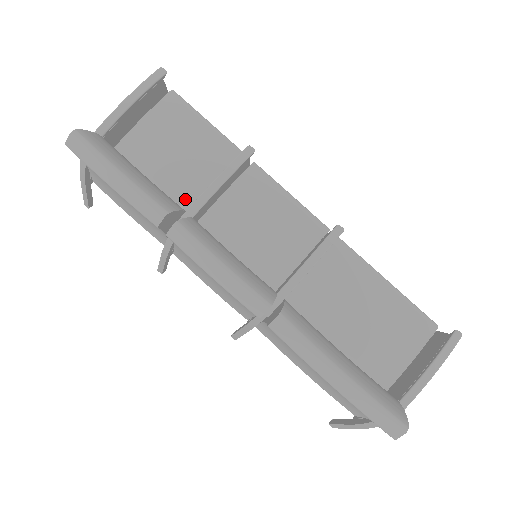
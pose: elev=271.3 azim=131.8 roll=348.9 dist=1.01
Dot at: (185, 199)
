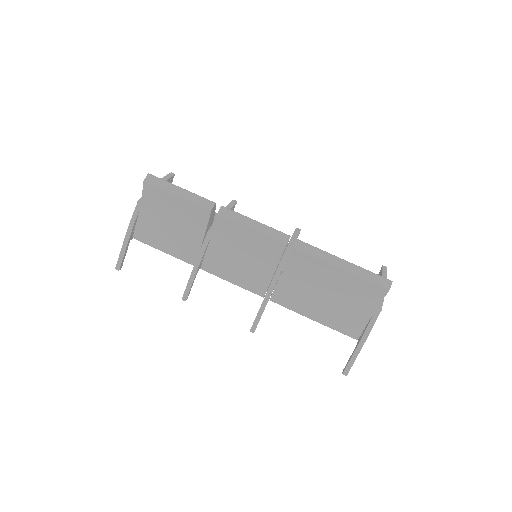
Dot at: occluded
